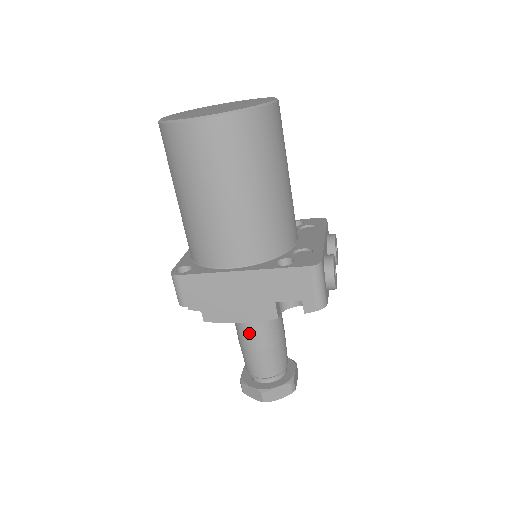
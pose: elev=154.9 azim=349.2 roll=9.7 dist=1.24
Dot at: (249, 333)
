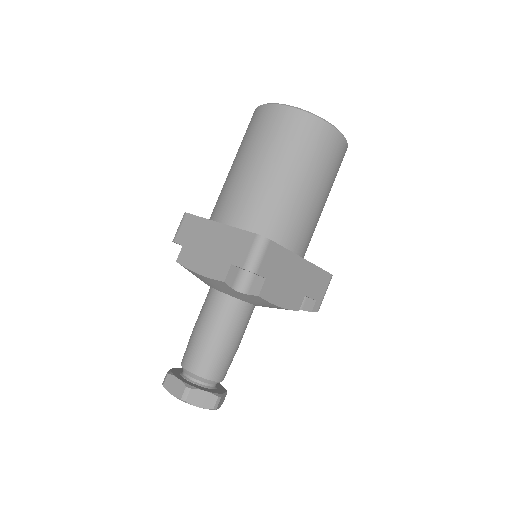
Dot at: (237, 327)
